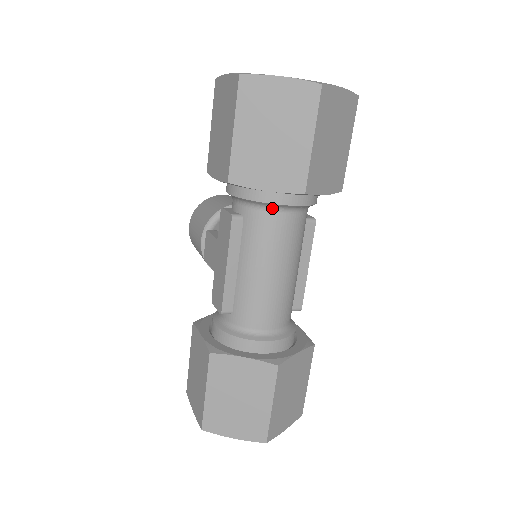
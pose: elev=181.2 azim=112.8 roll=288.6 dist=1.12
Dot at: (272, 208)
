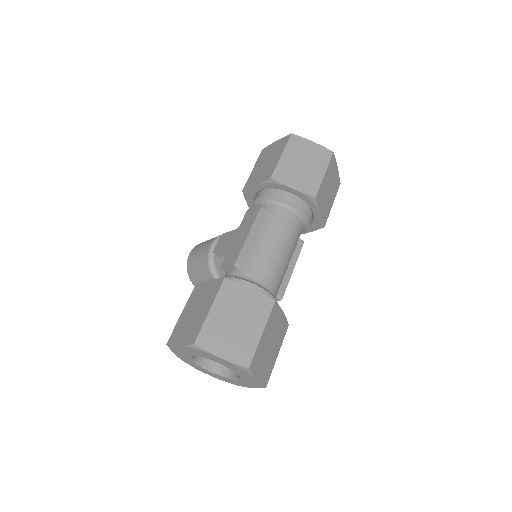
Dot at: (289, 208)
